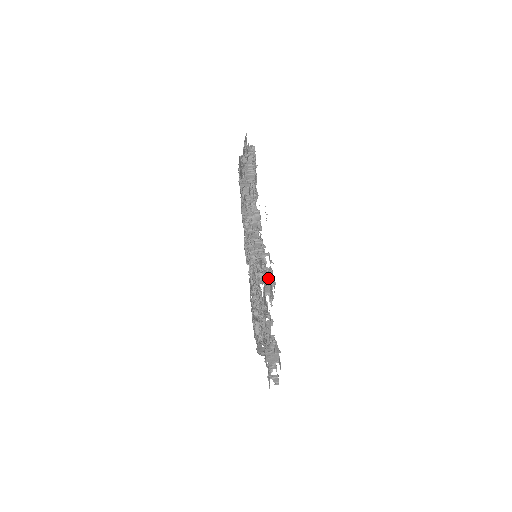
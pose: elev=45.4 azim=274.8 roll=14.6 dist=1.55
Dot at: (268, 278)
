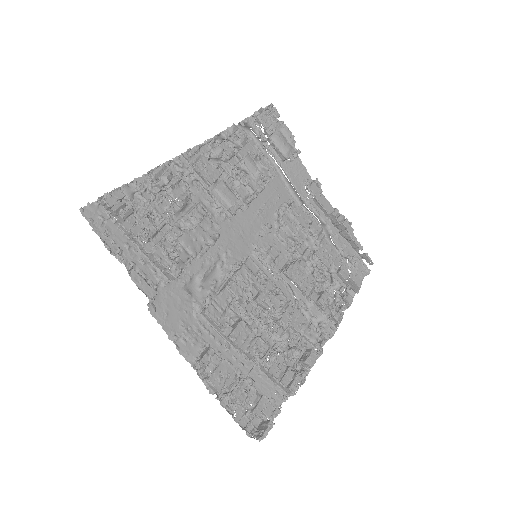
Dot at: (305, 374)
